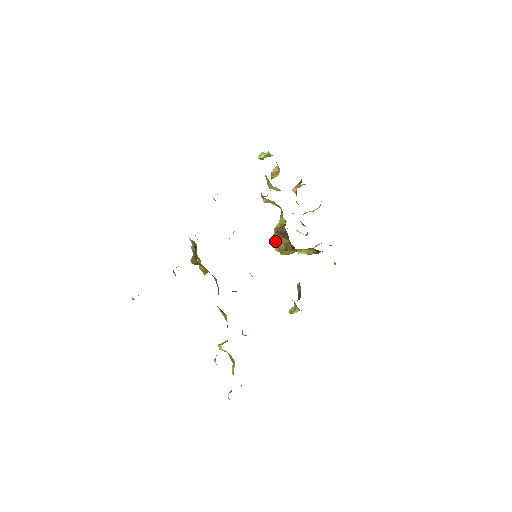
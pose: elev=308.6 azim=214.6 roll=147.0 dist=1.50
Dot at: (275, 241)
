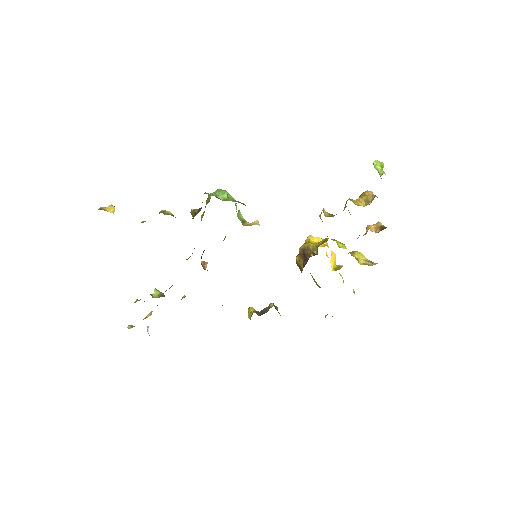
Dot at: occluded
